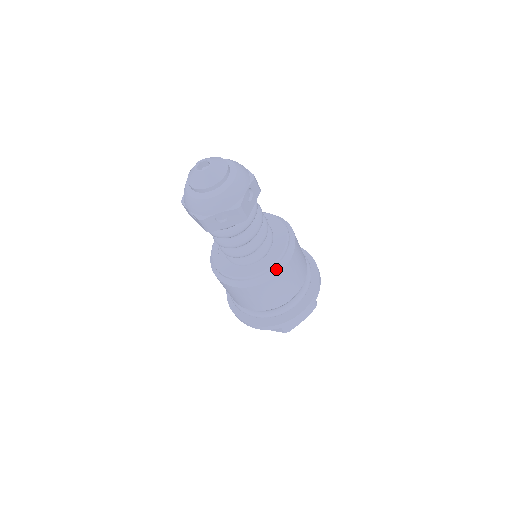
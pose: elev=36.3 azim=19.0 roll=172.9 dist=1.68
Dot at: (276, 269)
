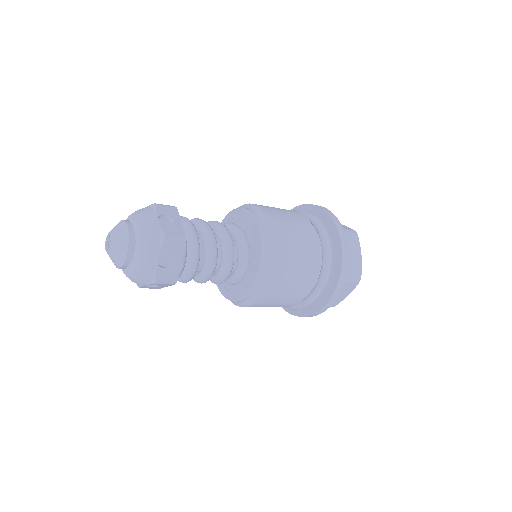
Dot at: (256, 293)
